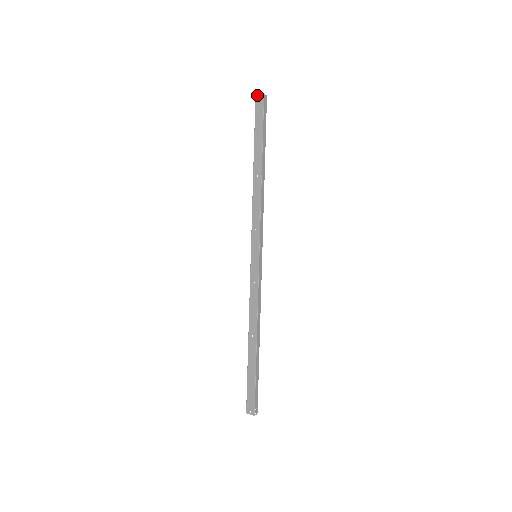
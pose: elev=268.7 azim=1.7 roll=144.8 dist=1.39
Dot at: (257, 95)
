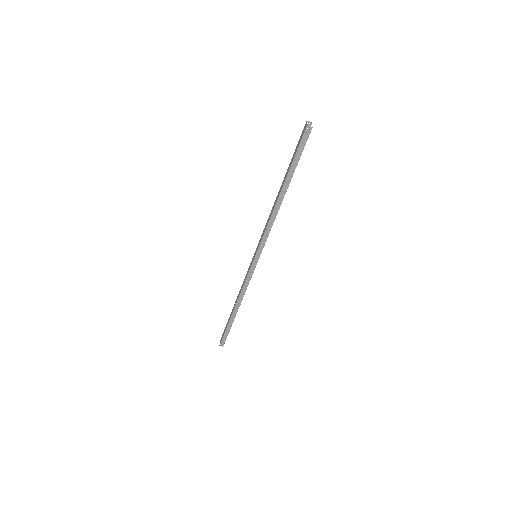
Dot at: (307, 121)
